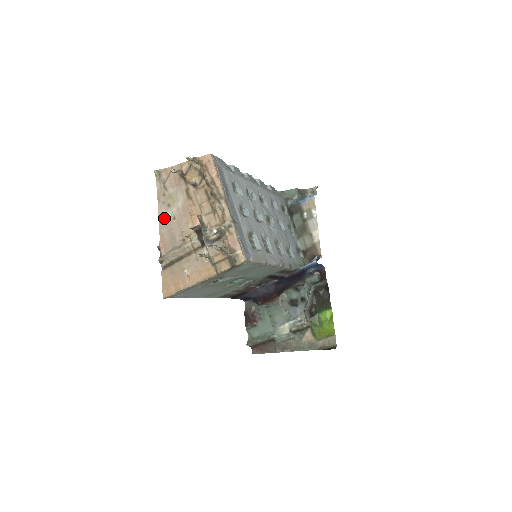
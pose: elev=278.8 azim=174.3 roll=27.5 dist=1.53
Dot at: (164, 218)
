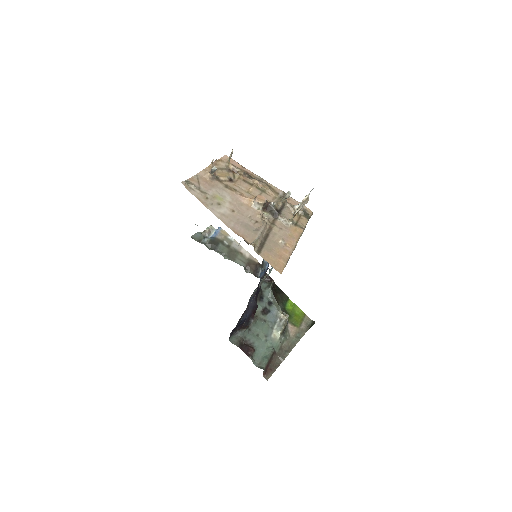
Dot at: (223, 215)
